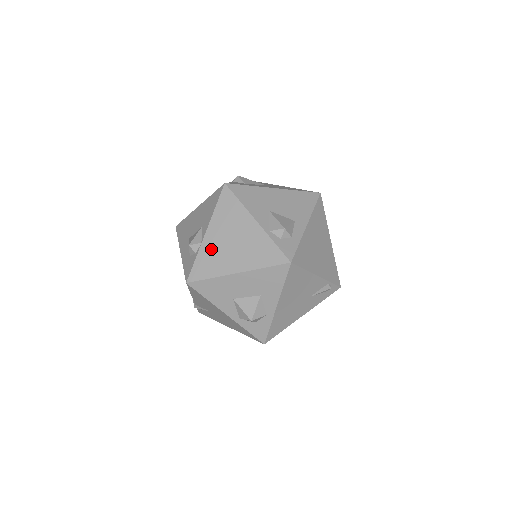
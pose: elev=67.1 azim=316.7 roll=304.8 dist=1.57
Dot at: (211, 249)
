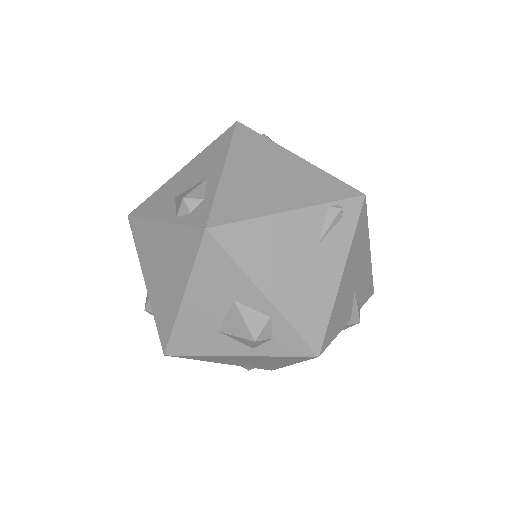
Dot at: (156, 295)
